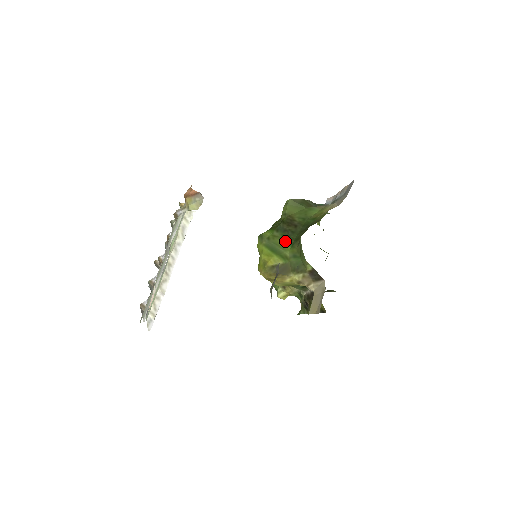
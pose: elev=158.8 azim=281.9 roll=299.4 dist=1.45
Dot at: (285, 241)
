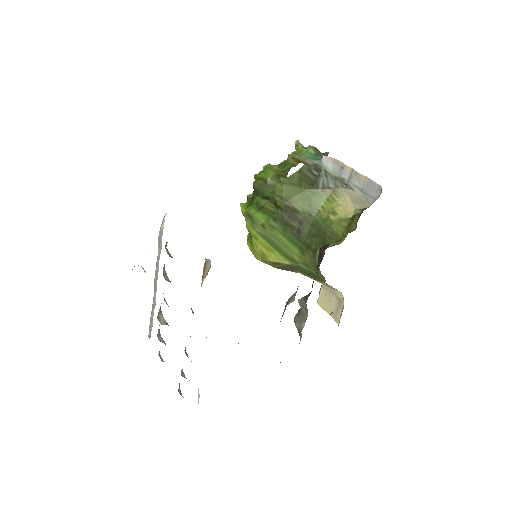
Dot at: (289, 240)
